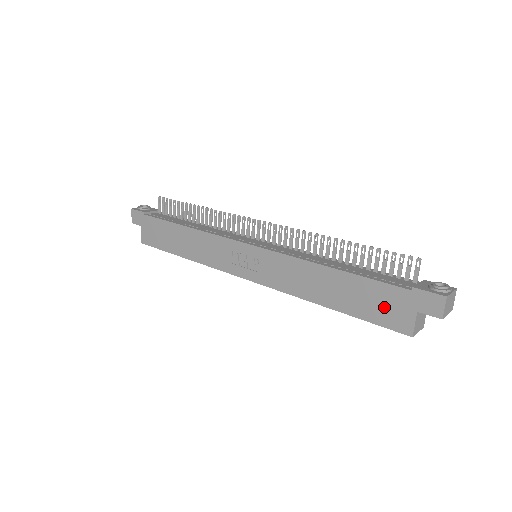
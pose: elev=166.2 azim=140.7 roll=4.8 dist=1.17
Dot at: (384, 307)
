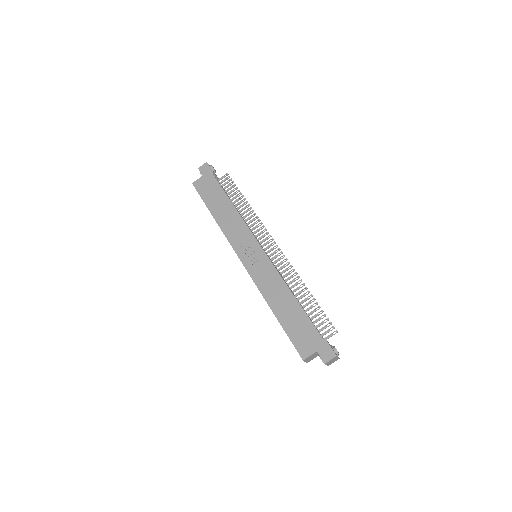
Dot at: (303, 336)
